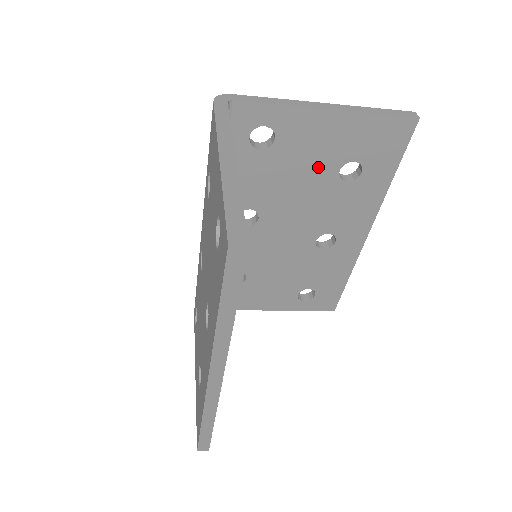
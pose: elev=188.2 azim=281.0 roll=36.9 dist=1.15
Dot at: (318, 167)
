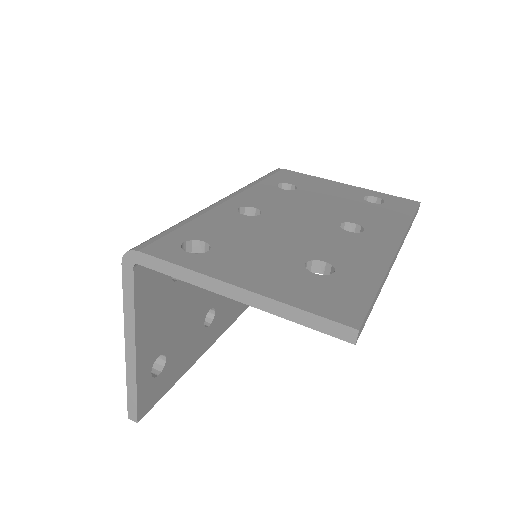
Dot at: occluded
